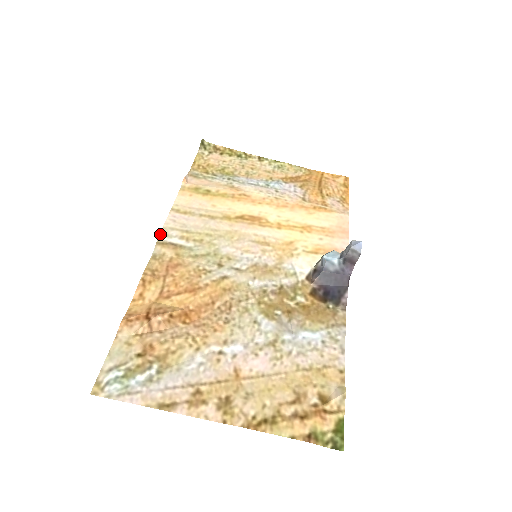
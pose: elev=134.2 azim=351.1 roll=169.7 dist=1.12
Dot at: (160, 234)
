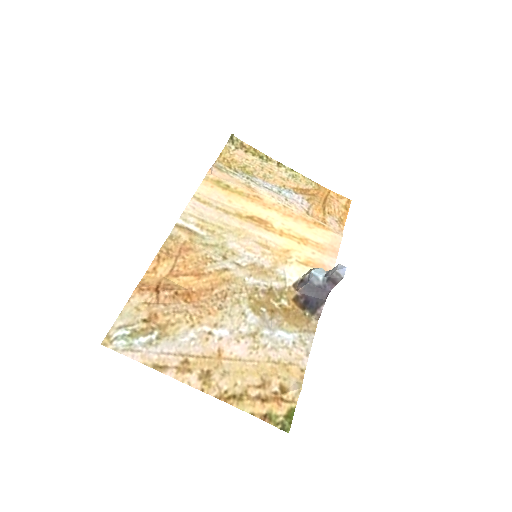
Dot at: (180, 218)
